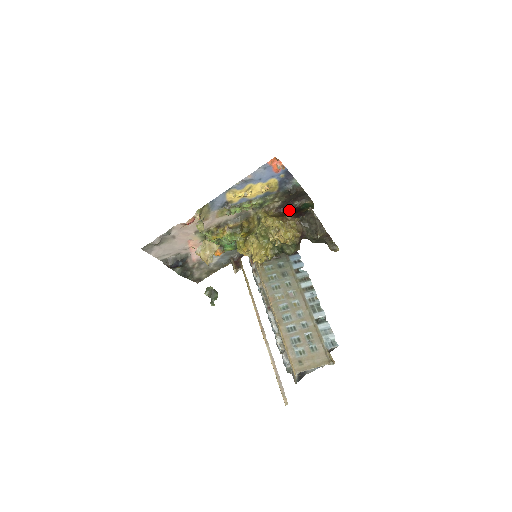
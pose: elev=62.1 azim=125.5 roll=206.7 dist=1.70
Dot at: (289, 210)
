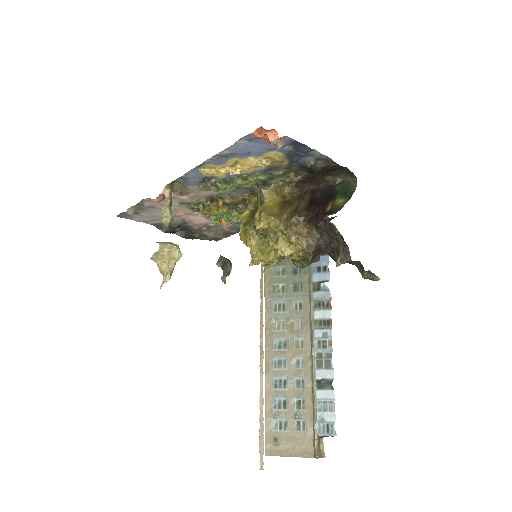
Dot at: (317, 188)
